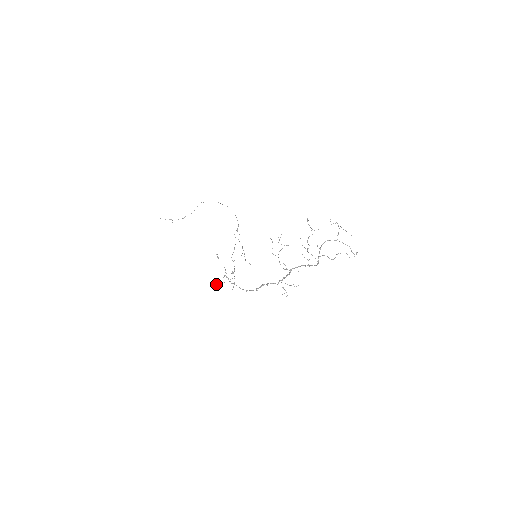
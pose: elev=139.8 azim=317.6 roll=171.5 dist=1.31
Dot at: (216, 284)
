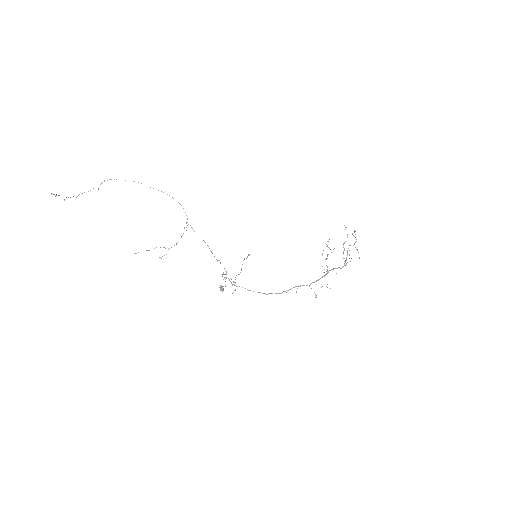
Dot at: (223, 288)
